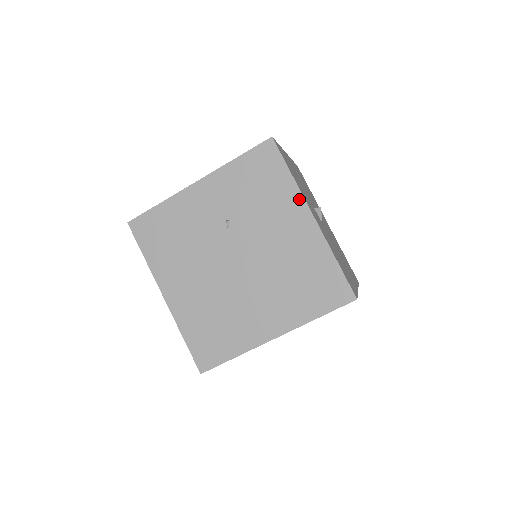
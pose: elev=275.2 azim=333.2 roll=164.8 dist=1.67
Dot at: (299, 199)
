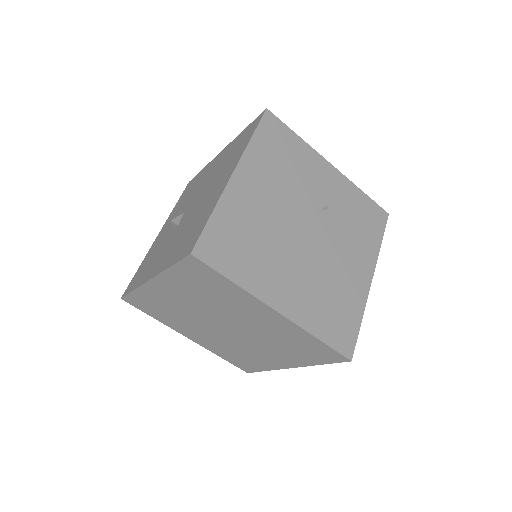
Dot at: (374, 260)
